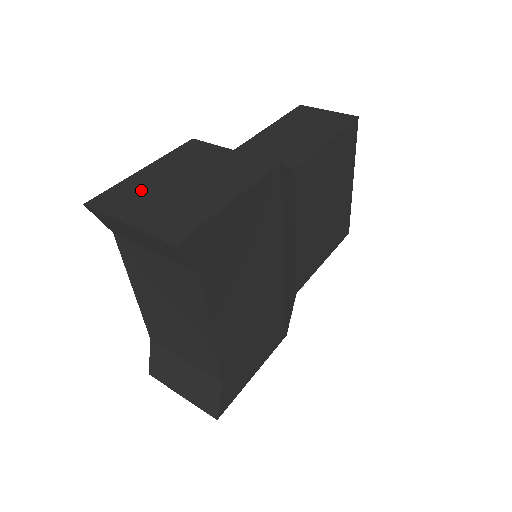
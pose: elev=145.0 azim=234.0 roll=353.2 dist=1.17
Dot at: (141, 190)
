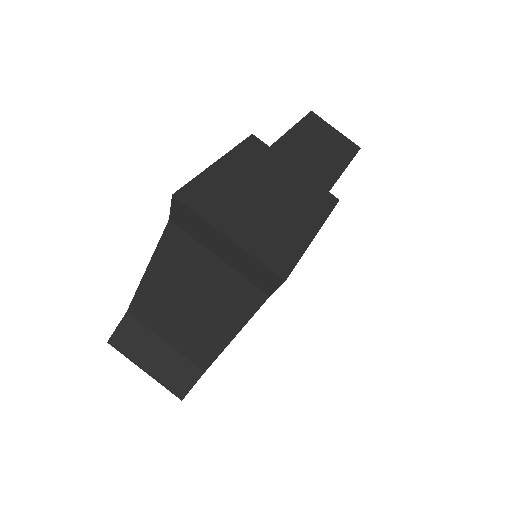
Dot at: (227, 193)
